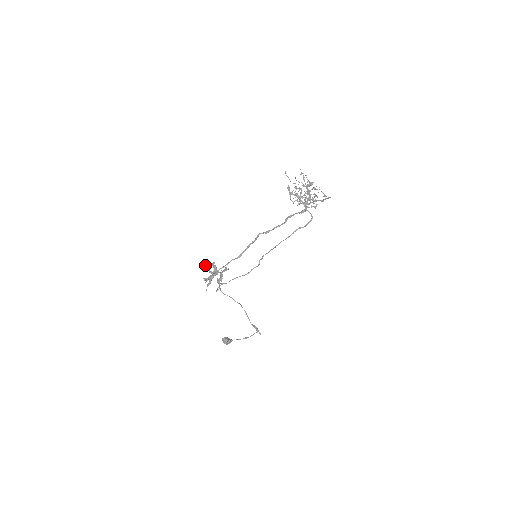
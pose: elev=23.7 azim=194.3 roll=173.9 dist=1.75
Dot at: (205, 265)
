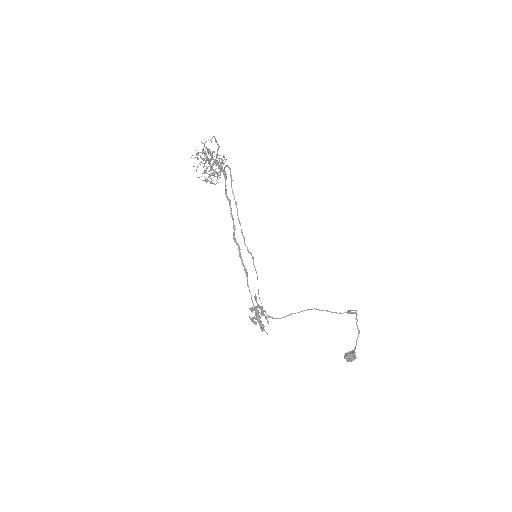
Dot at: (252, 319)
